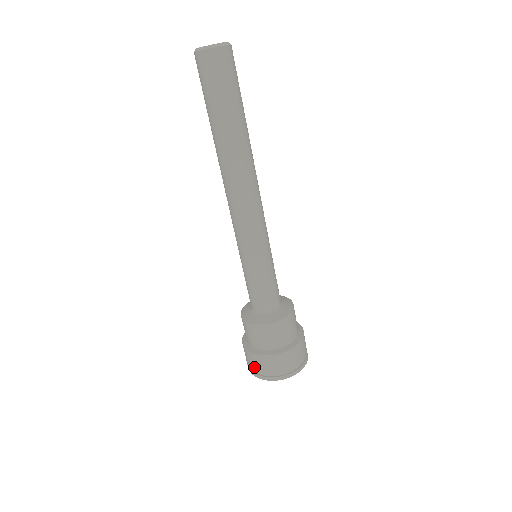
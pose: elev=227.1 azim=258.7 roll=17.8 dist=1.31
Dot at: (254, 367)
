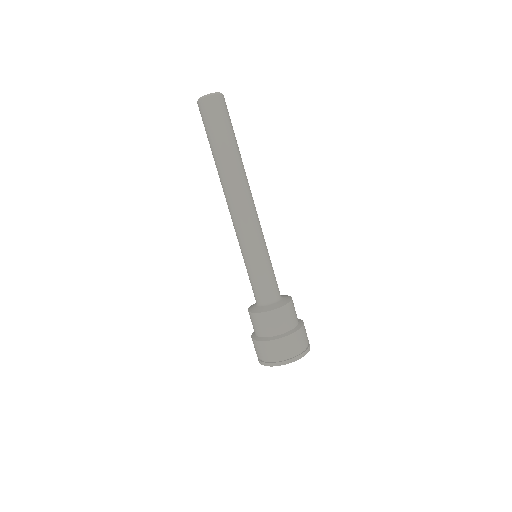
Dot at: (265, 356)
